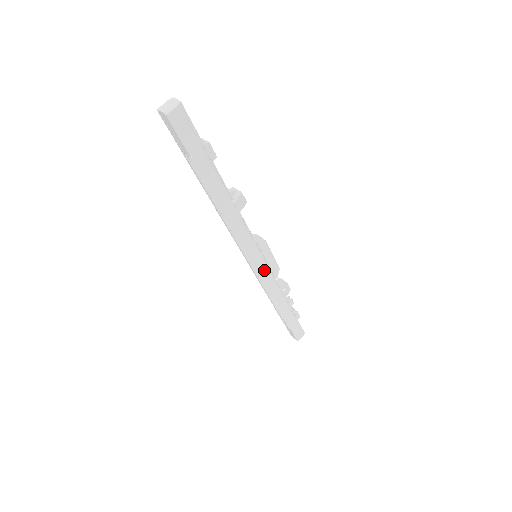
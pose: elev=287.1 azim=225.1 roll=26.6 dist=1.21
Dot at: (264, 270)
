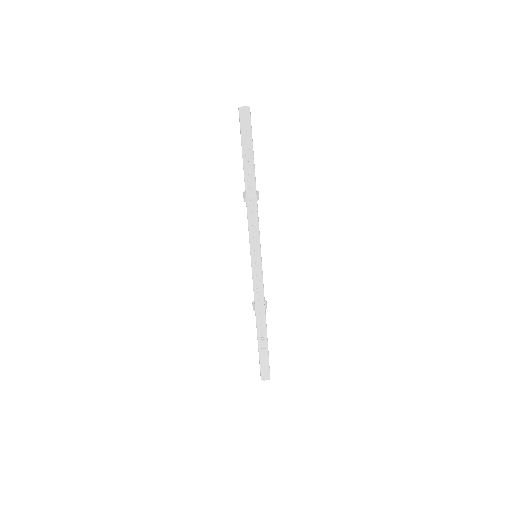
Dot at: occluded
